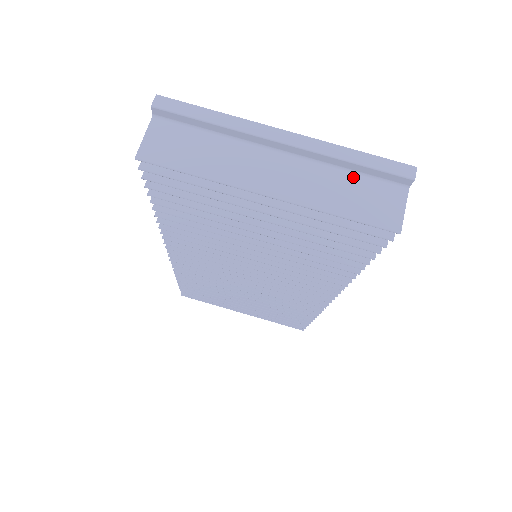
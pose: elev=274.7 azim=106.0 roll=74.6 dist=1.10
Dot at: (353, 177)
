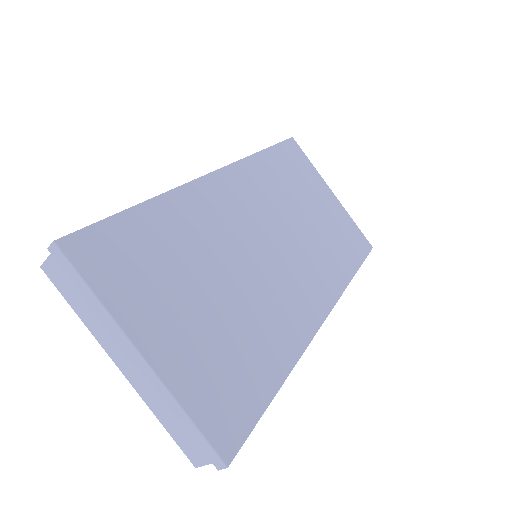
Dot at: occluded
